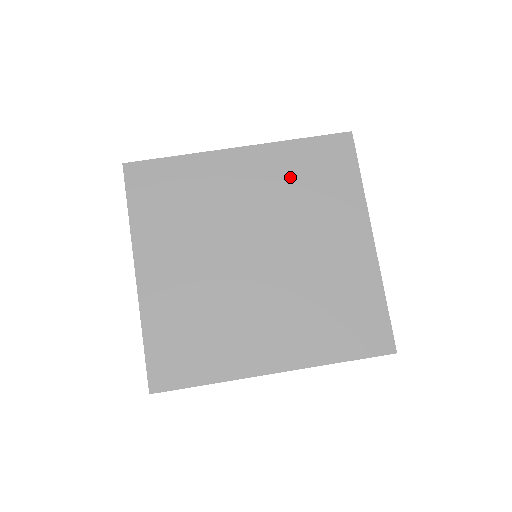
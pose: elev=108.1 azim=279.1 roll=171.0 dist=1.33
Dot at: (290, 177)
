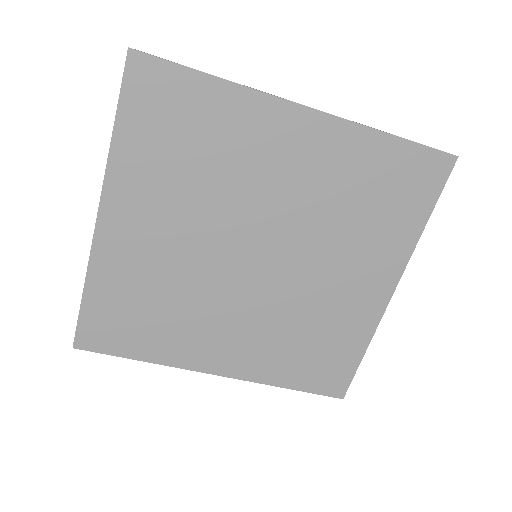
Dot at: (348, 181)
